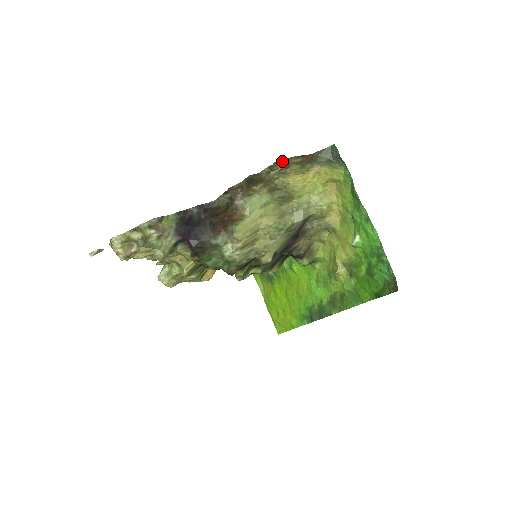
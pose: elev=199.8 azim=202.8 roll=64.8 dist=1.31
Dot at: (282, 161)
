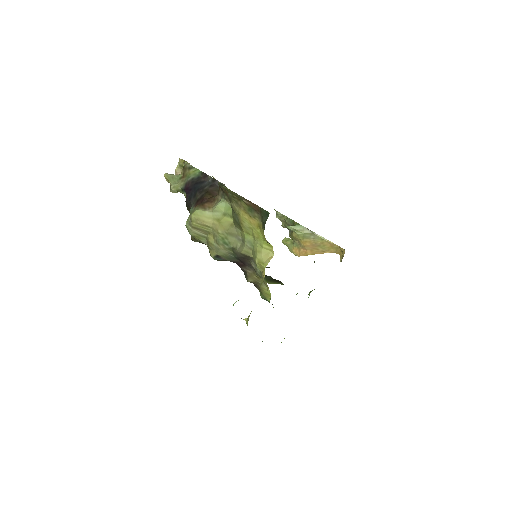
Dot at: (230, 190)
